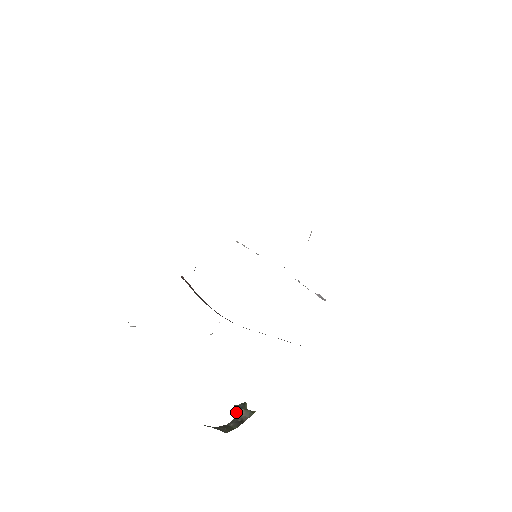
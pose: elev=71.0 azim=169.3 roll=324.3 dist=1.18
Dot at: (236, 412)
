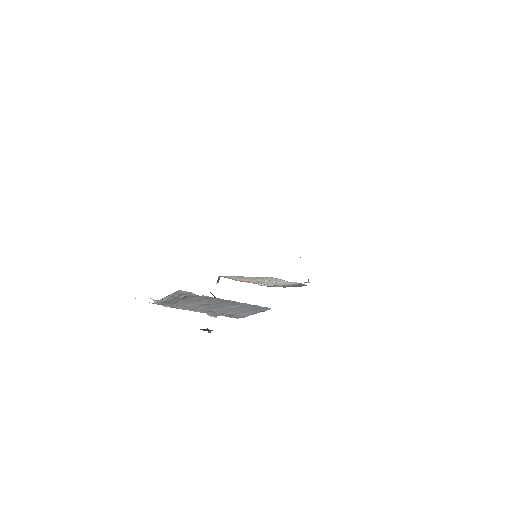
Dot at: occluded
